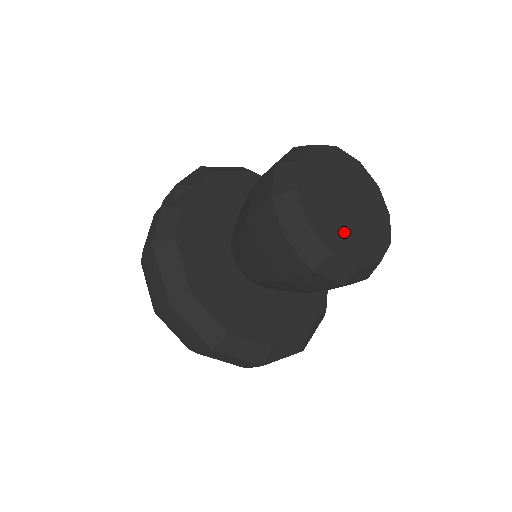
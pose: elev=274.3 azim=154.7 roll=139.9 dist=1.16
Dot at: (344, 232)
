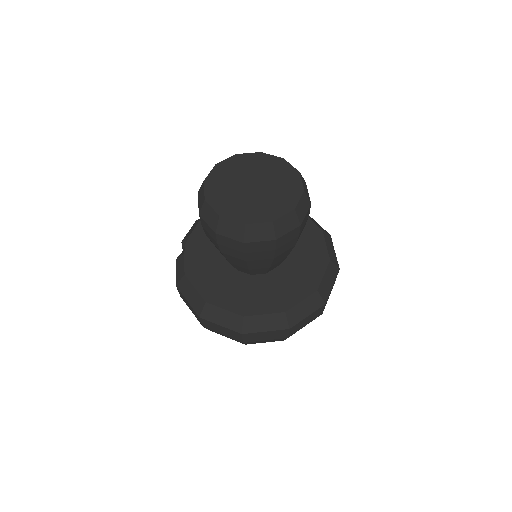
Dot at: (253, 206)
